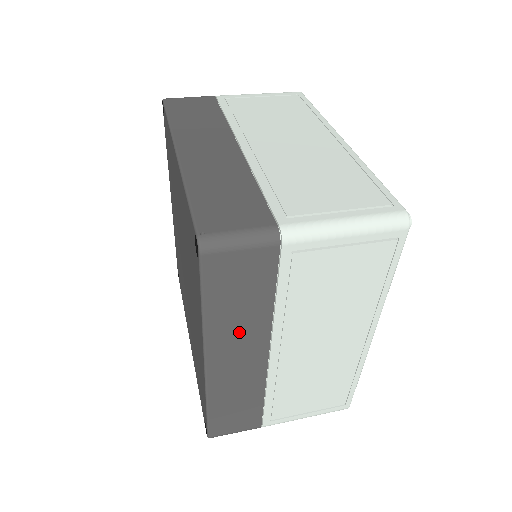
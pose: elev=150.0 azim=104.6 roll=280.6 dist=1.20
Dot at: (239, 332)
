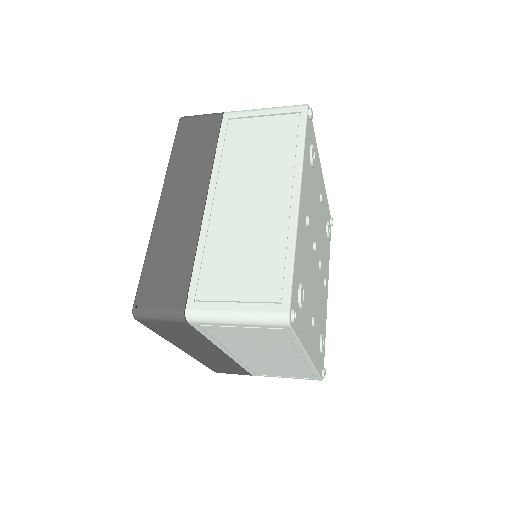
Dot at: (193, 344)
